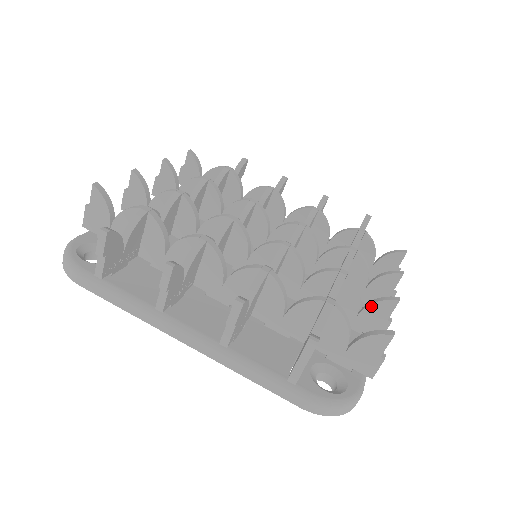
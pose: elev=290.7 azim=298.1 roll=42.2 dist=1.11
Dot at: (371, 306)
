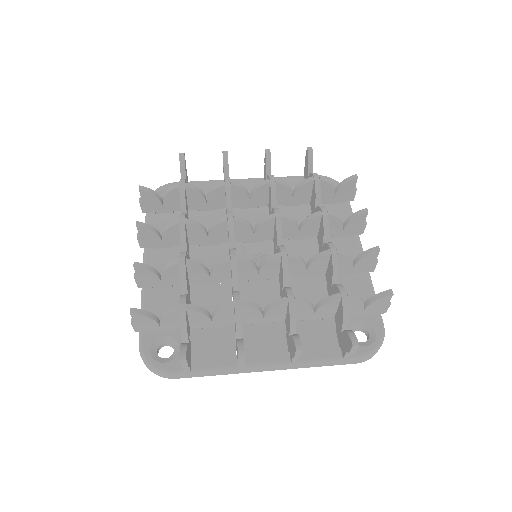
Dot at: (361, 260)
